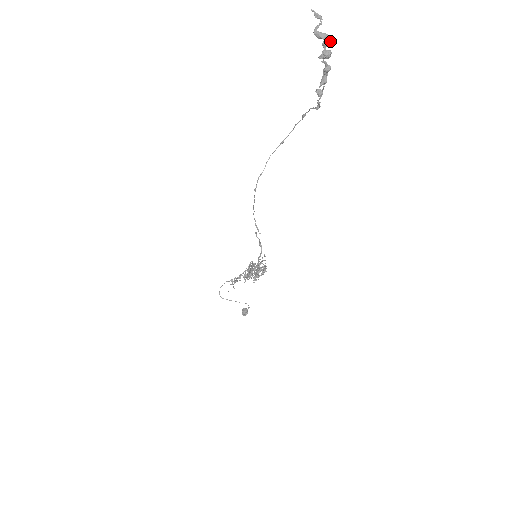
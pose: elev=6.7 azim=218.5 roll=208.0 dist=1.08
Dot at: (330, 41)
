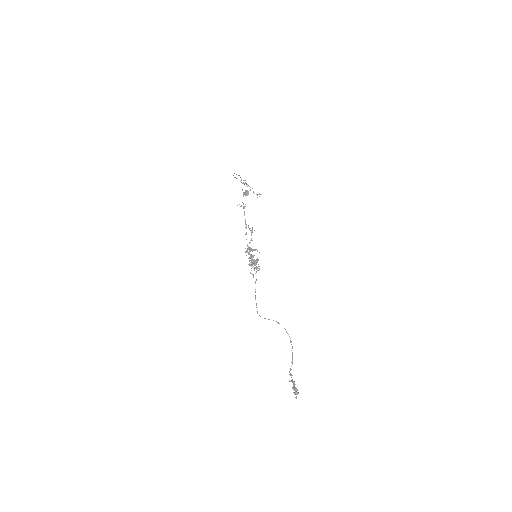
Dot at: occluded
